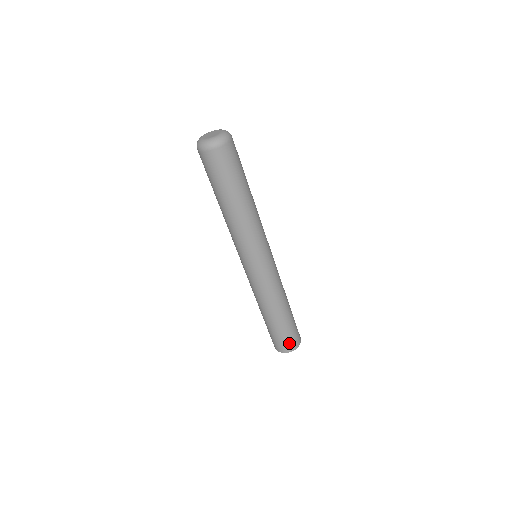
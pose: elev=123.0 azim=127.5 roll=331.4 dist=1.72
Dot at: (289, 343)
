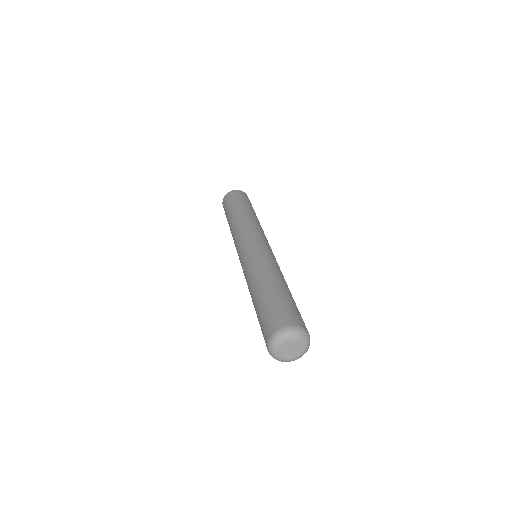
Dot at: occluded
